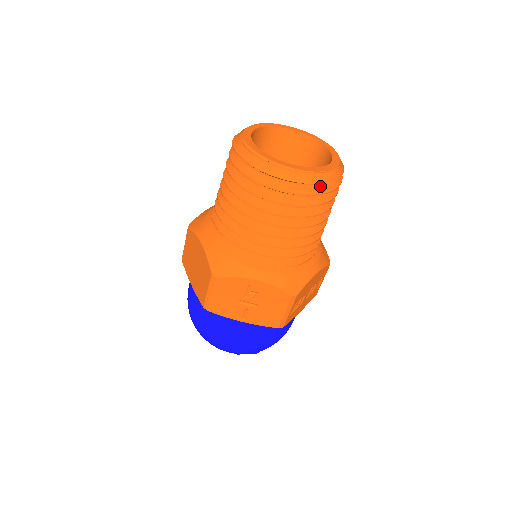
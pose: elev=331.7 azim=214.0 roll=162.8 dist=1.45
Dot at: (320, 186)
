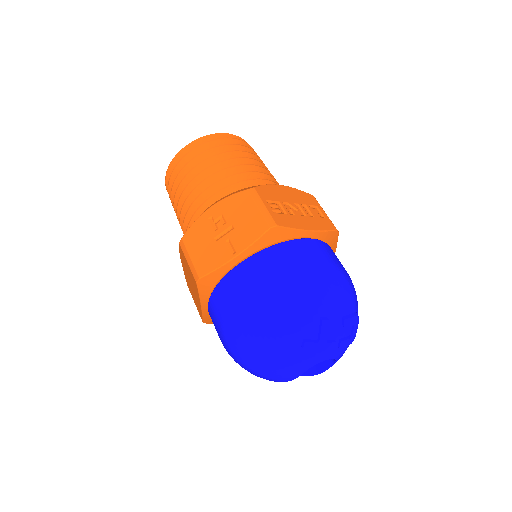
Dot at: occluded
